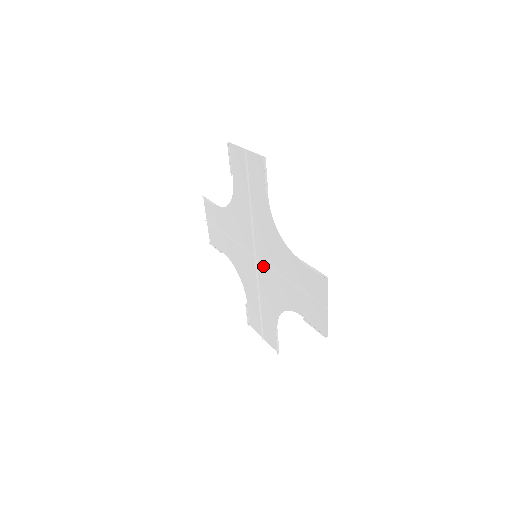
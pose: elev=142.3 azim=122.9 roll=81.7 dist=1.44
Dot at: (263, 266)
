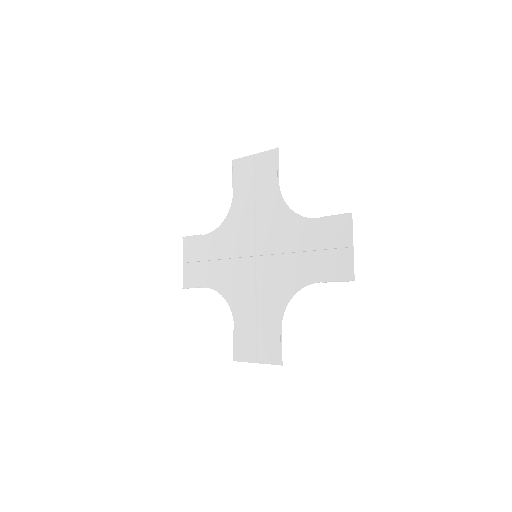
Dot at: (266, 261)
